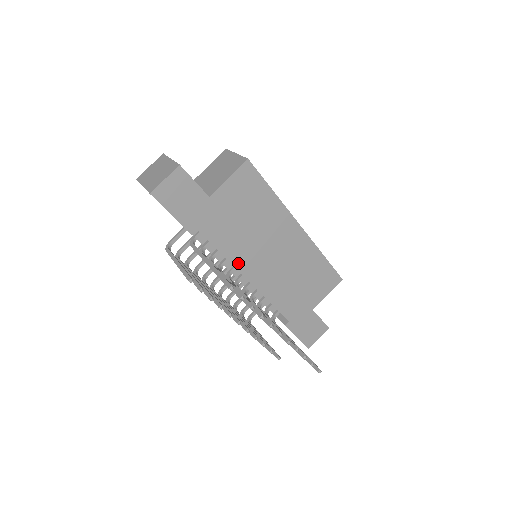
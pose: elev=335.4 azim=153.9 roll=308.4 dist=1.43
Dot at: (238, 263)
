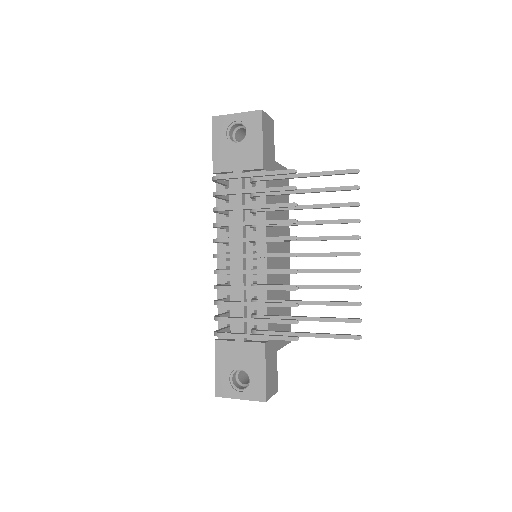
Dot at: (268, 231)
